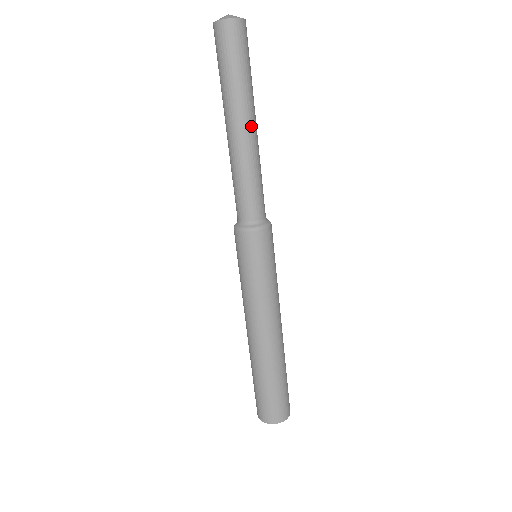
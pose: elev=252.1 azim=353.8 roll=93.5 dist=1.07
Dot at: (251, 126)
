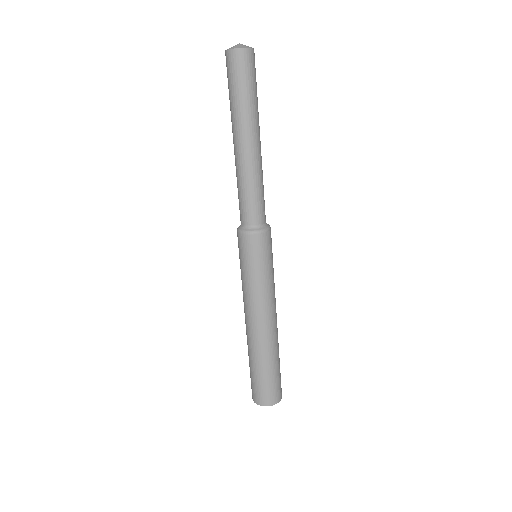
Dot at: (260, 141)
